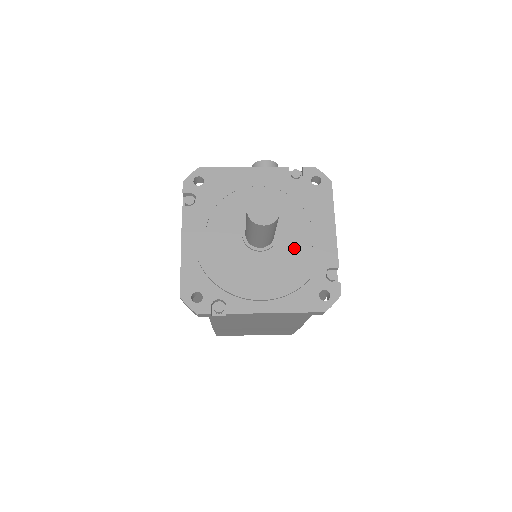
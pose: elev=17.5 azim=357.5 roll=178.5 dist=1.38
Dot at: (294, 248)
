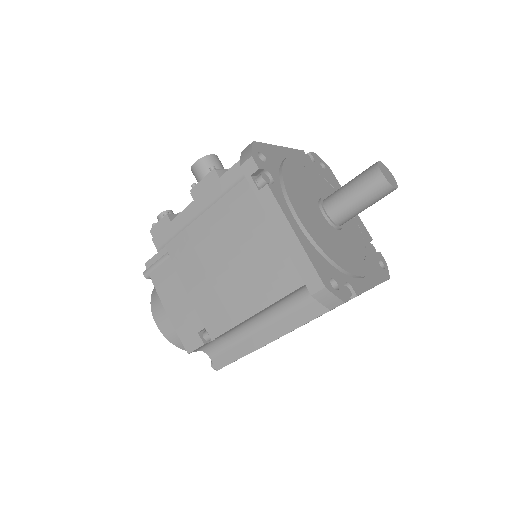
Dot at: (351, 225)
